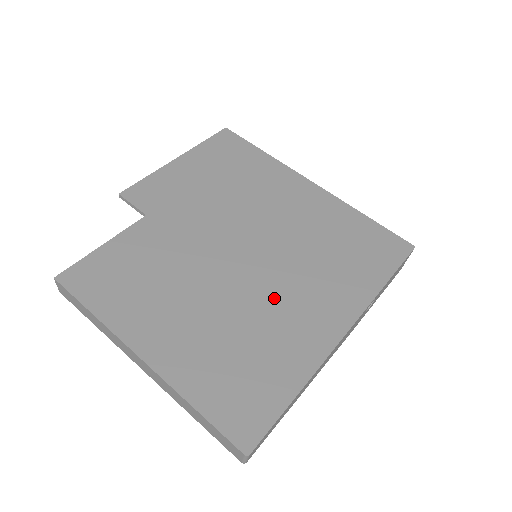
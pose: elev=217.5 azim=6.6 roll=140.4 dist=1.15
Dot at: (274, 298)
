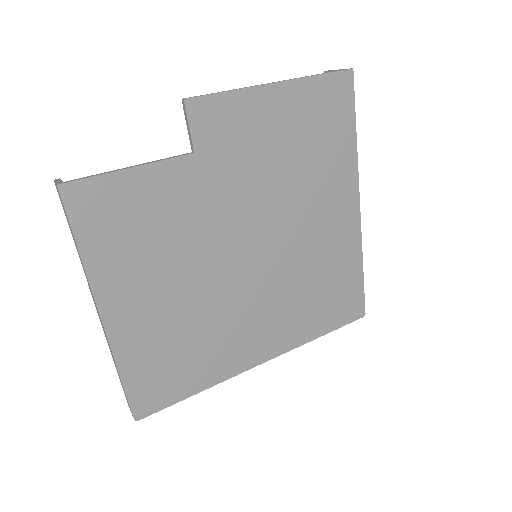
Dot at: (239, 312)
